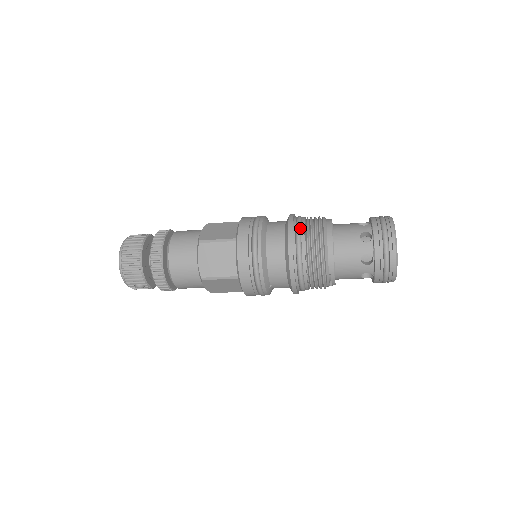
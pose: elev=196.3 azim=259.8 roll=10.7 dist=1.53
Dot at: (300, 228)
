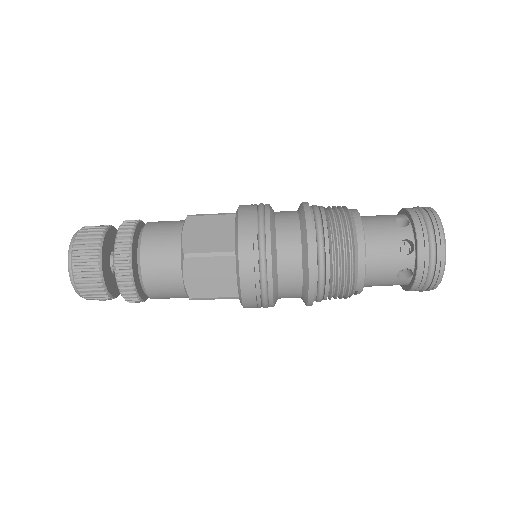
Dot at: (323, 237)
